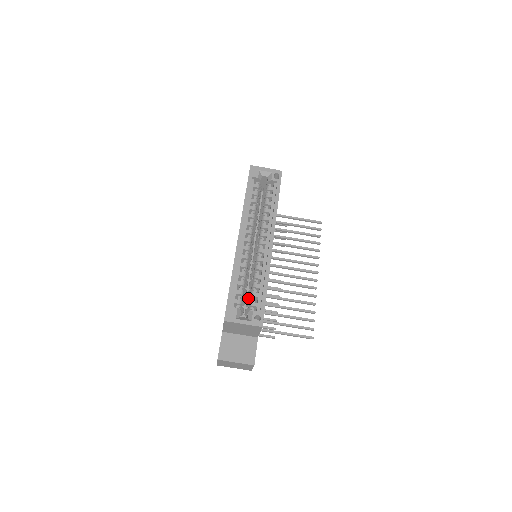
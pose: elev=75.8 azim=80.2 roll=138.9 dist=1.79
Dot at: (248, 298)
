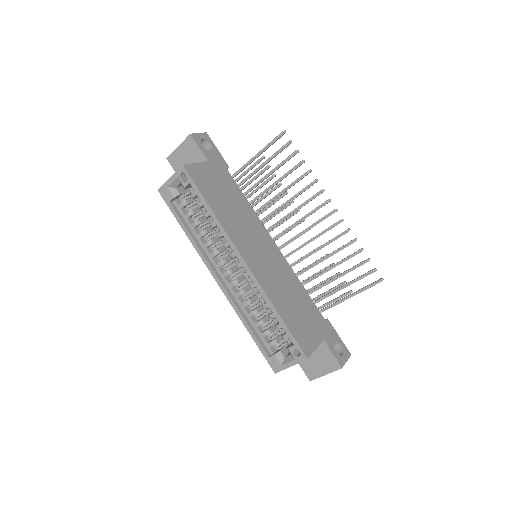
Dot at: occluded
